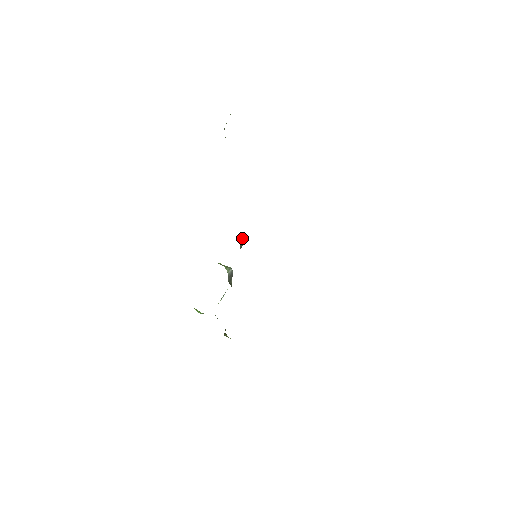
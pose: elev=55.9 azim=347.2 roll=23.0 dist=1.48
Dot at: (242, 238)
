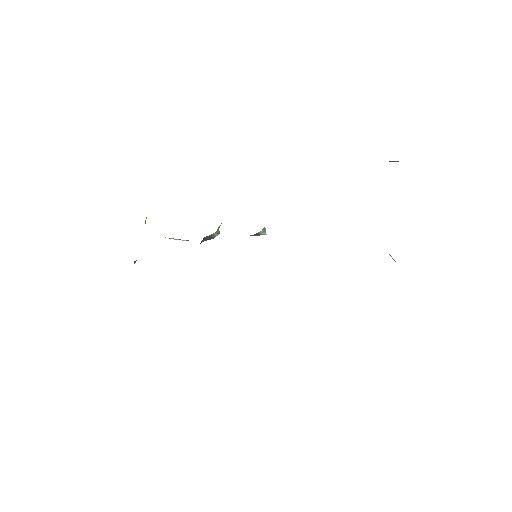
Dot at: (264, 231)
